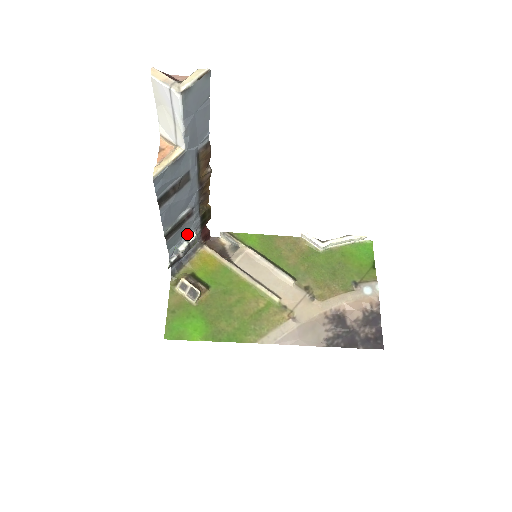
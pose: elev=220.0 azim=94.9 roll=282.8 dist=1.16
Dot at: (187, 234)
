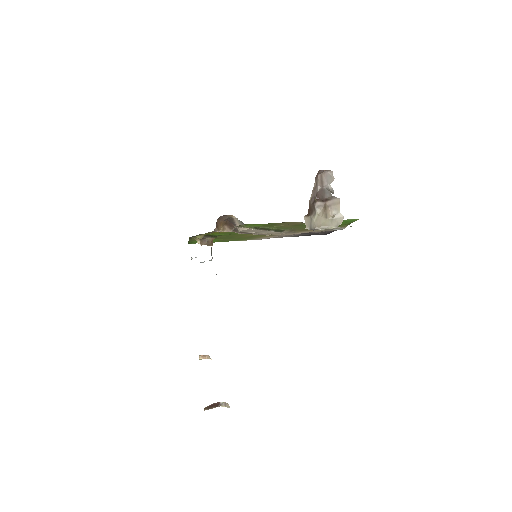
Dot at: occluded
